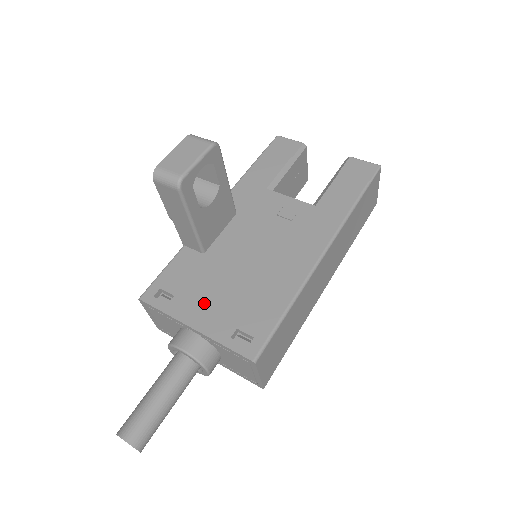
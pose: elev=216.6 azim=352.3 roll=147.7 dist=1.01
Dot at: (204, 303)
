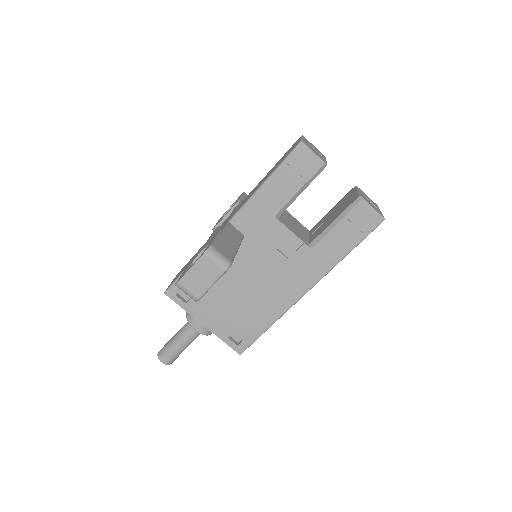
Dot at: (212, 310)
